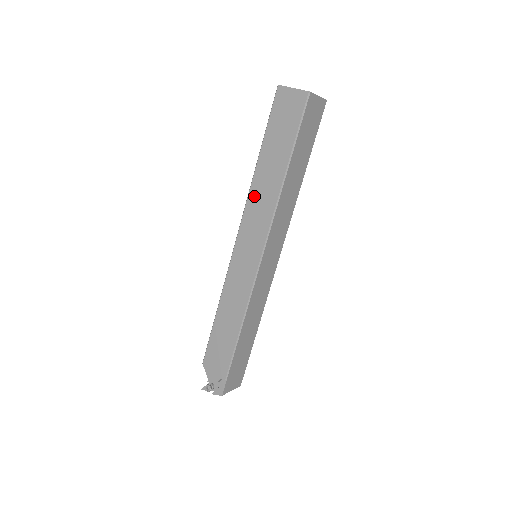
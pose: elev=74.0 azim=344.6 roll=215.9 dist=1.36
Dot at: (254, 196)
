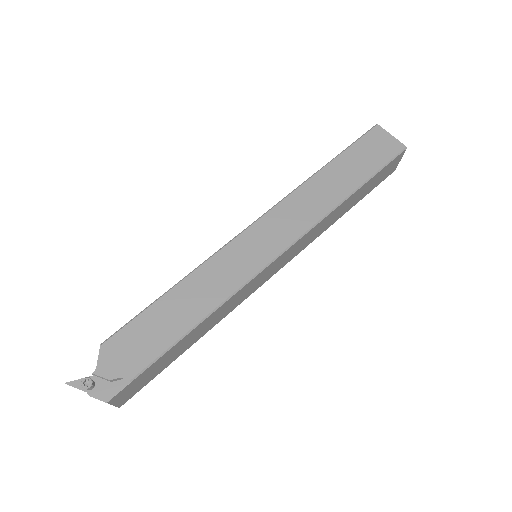
Dot at: (302, 194)
